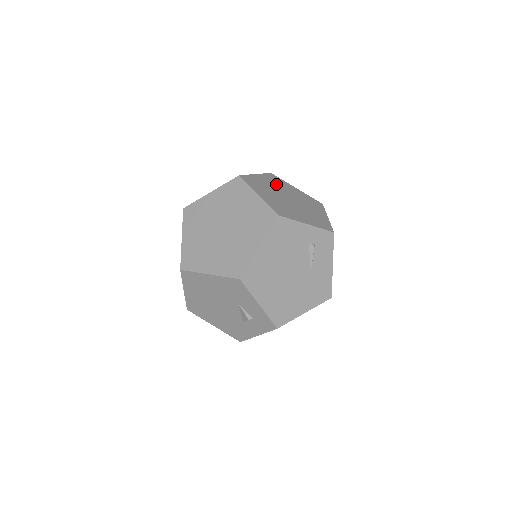
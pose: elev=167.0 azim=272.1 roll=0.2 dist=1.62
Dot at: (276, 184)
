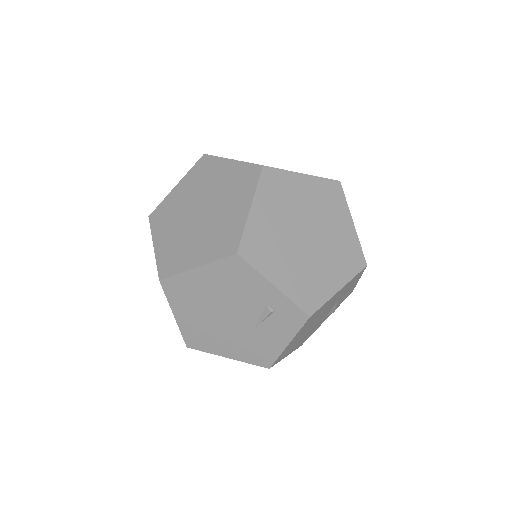
Dot at: (319, 202)
